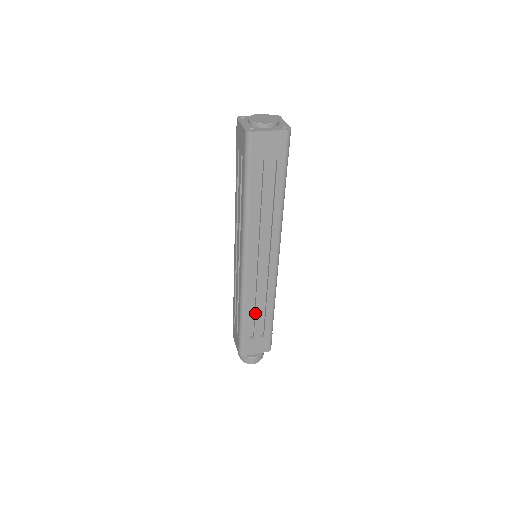
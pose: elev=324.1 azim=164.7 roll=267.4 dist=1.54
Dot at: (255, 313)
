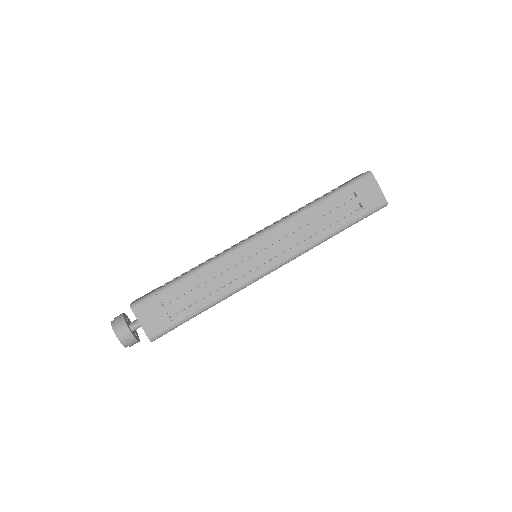
Dot at: (201, 285)
